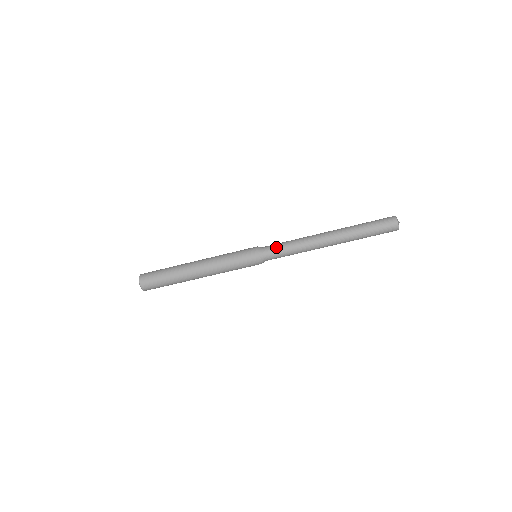
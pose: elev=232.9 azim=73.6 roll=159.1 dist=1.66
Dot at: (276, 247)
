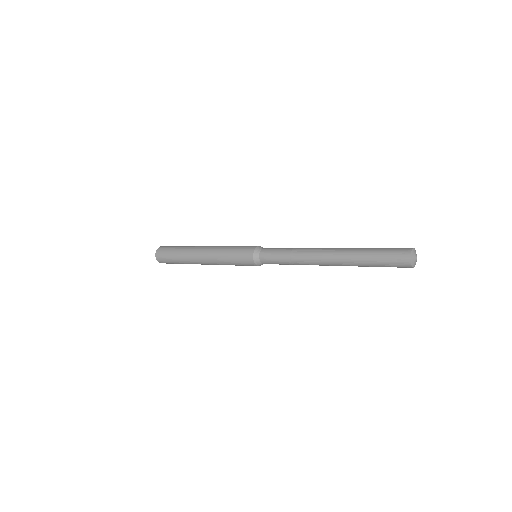
Dot at: (273, 253)
